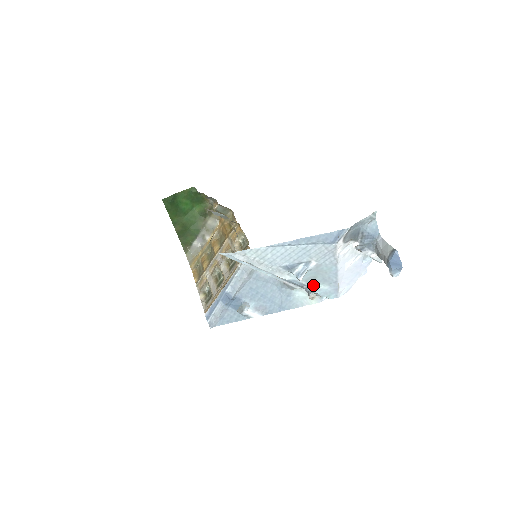
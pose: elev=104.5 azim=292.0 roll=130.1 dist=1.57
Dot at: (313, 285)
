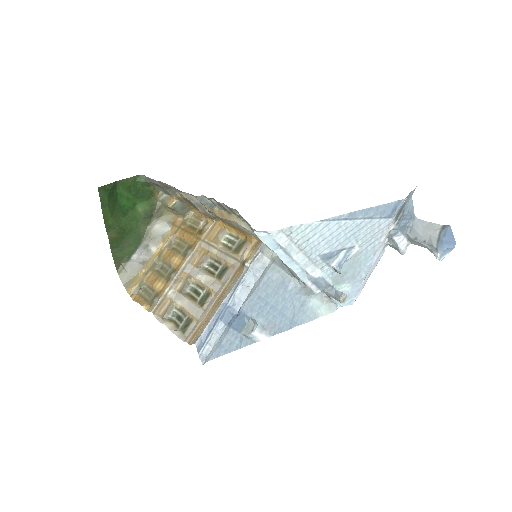
Dot at: (337, 285)
